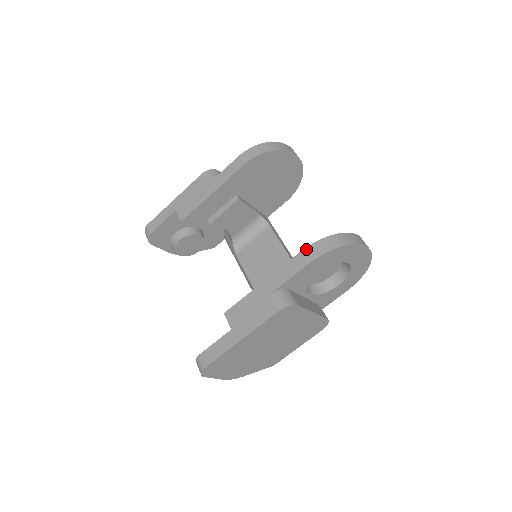
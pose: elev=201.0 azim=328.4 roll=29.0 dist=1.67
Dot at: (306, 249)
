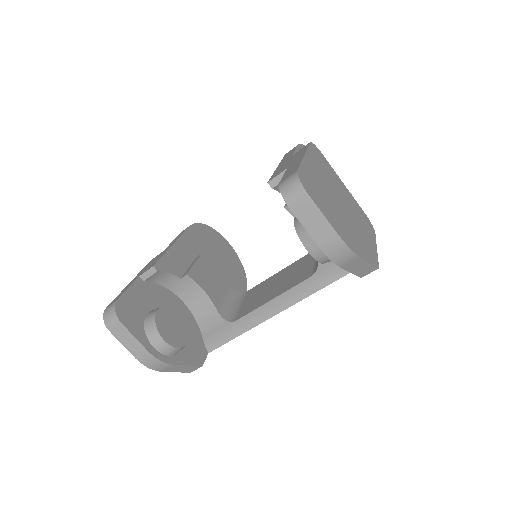
Dot at: occluded
